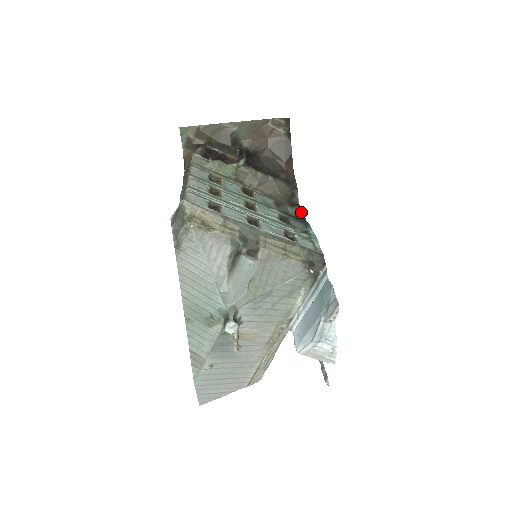
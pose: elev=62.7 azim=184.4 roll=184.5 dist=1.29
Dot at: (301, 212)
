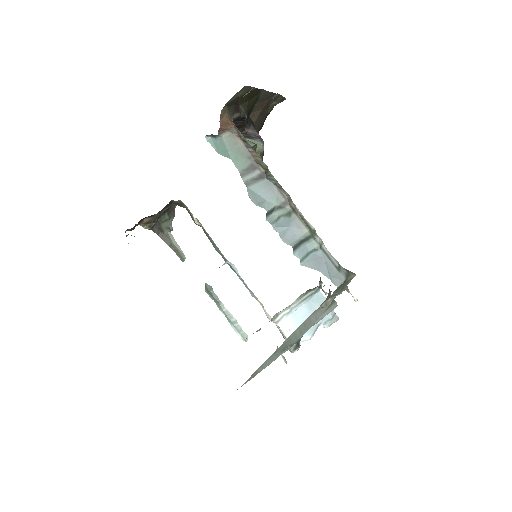
Dot at: occluded
